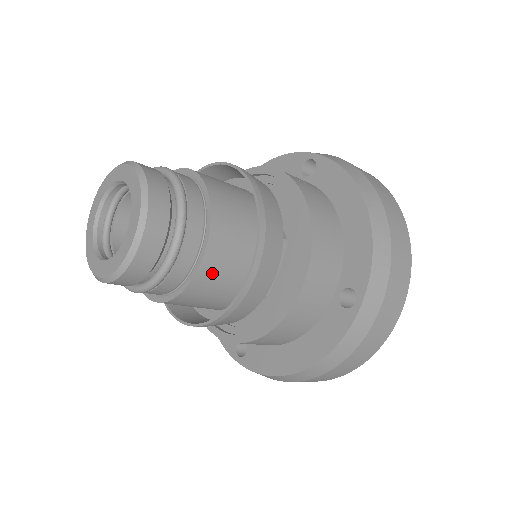
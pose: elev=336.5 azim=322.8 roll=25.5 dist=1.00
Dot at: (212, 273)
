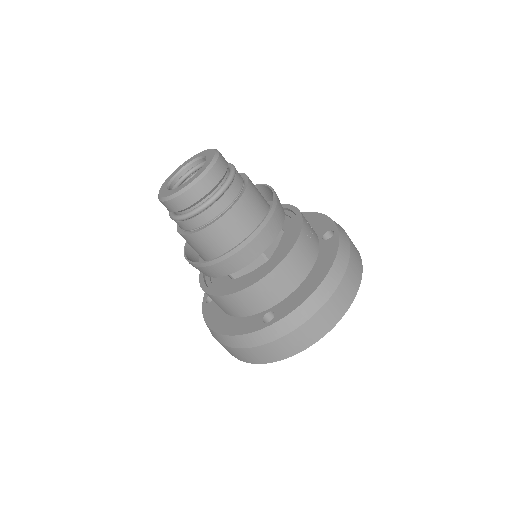
Dot at: (207, 238)
